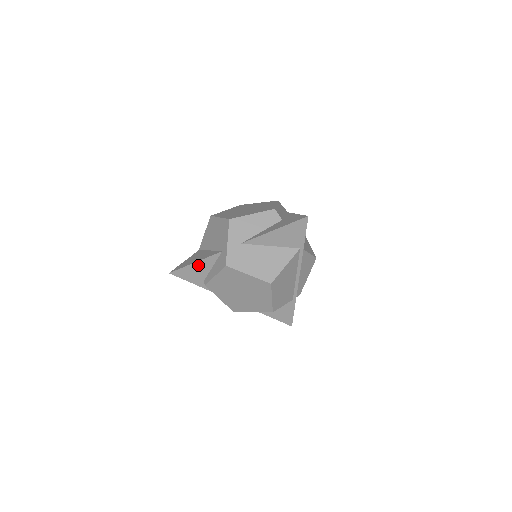
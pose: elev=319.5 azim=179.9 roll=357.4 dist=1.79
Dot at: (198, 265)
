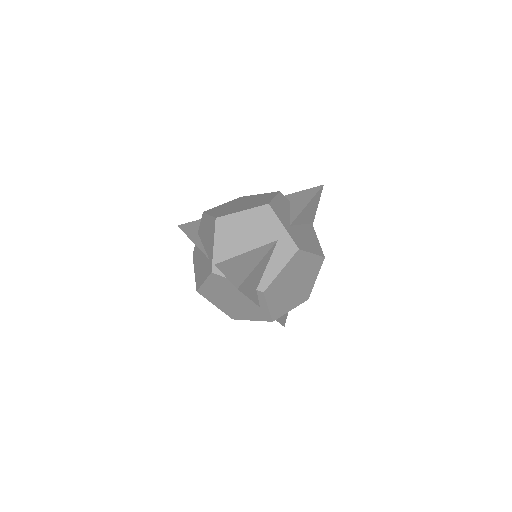
Dot at: (259, 266)
